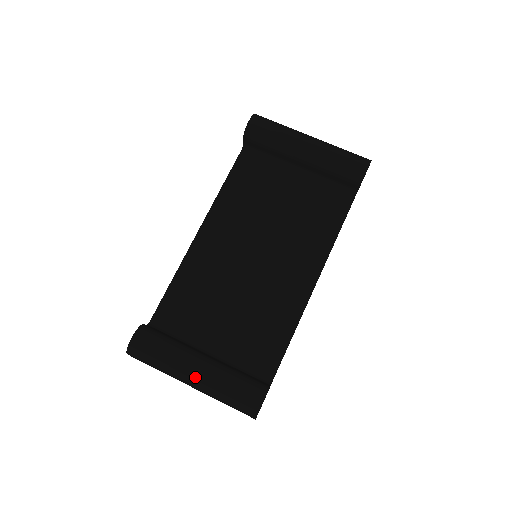
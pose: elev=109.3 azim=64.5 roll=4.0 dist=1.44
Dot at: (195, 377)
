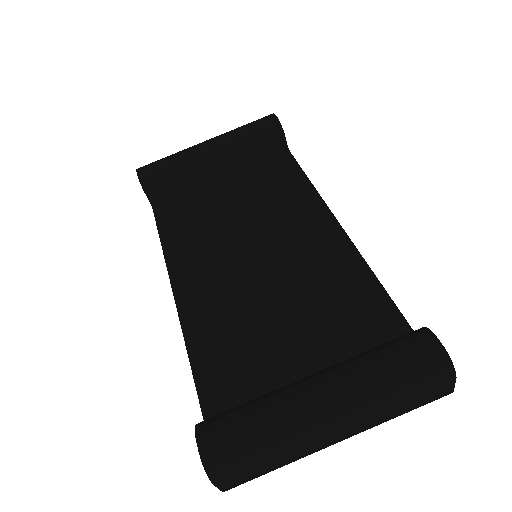
Dot at: (329, 402)
